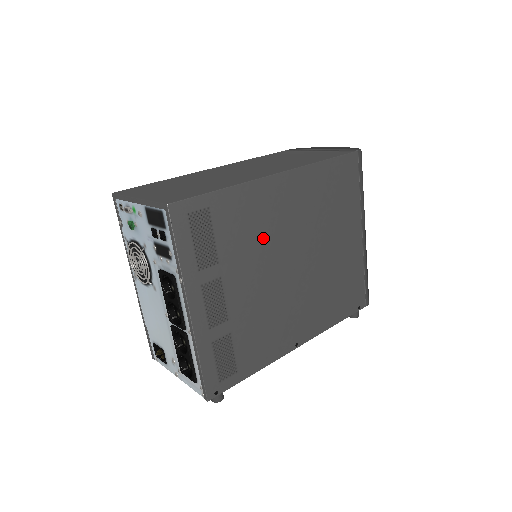
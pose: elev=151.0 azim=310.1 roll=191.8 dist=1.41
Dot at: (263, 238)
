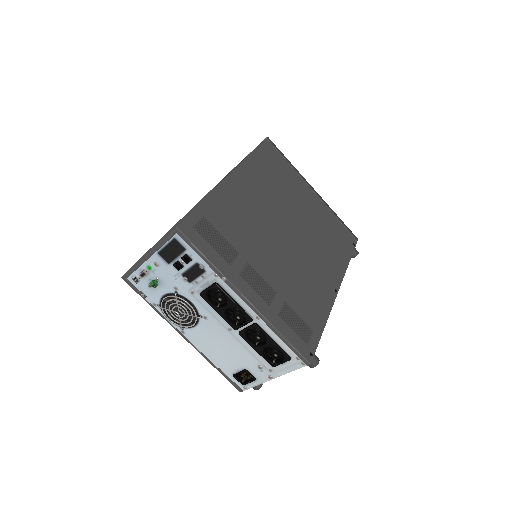
Dot at: (254, 223)
